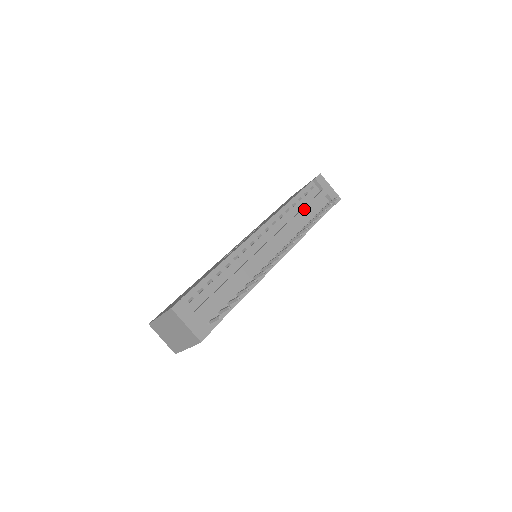
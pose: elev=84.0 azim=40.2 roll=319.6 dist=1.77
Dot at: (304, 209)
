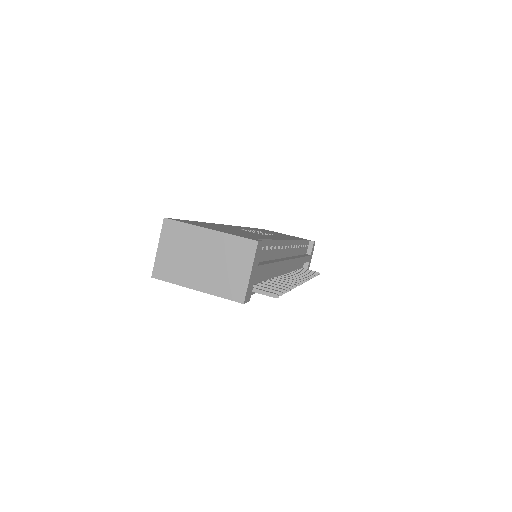
Dot at: (304, 258)
